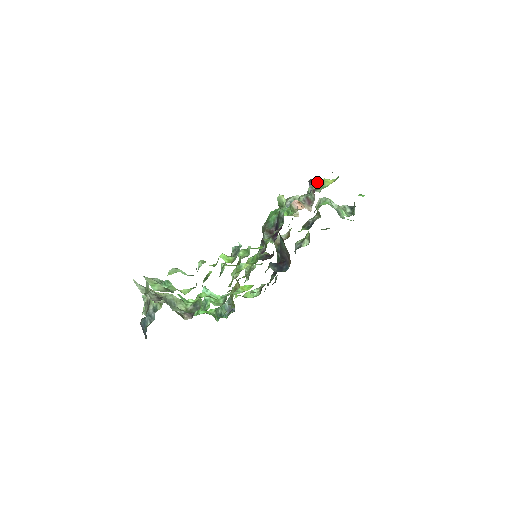
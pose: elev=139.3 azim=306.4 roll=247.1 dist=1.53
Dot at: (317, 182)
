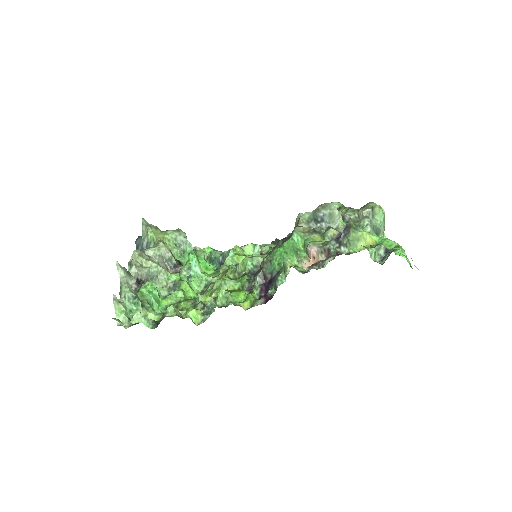
Dot at: (353, 235)
